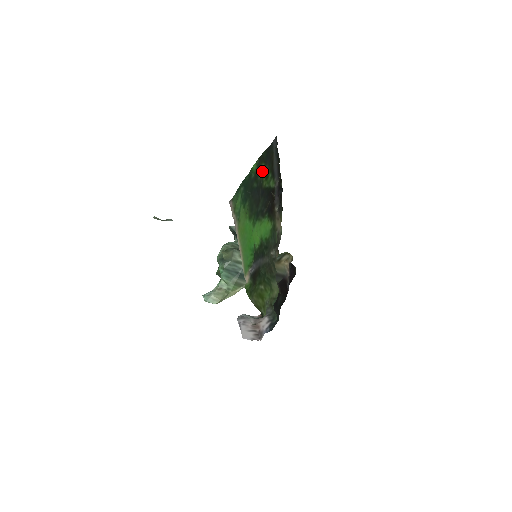
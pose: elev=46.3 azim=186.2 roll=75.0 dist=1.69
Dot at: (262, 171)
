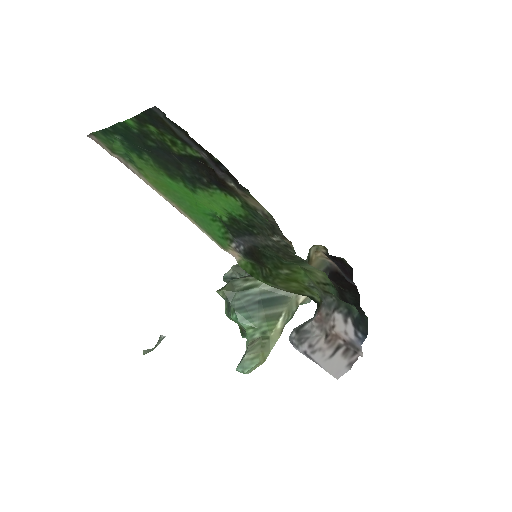
Dot at: (153, 131)
